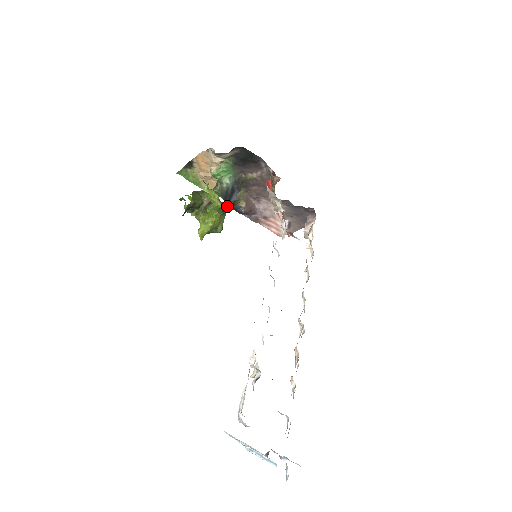
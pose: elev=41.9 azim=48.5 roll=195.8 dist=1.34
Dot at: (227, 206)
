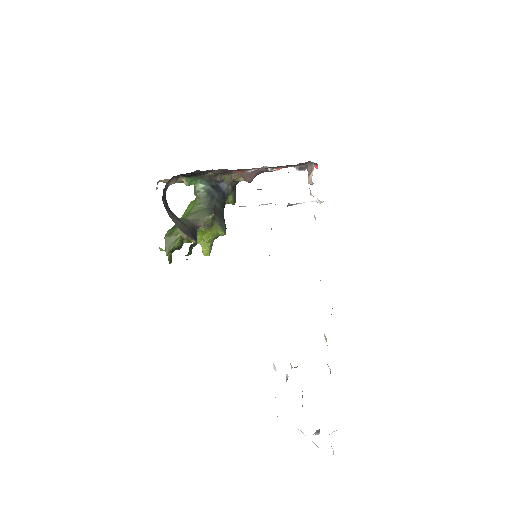
Dot at: (190, 248)
